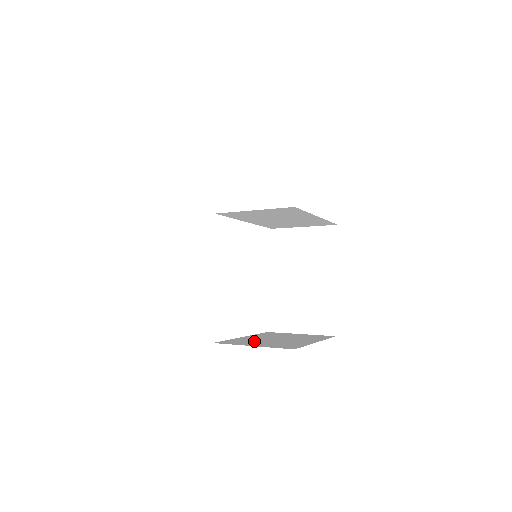
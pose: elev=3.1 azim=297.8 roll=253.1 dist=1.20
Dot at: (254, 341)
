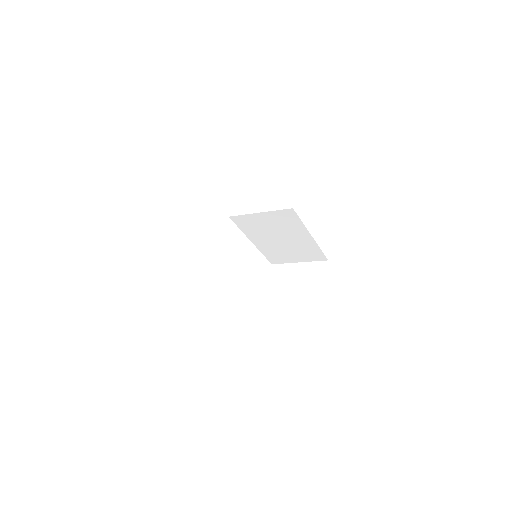
Dot at: occluded
